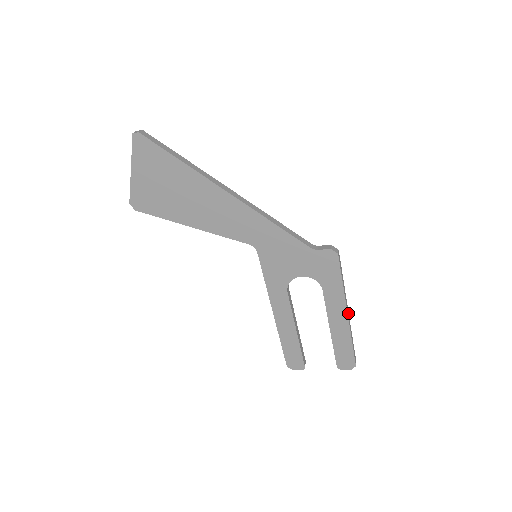
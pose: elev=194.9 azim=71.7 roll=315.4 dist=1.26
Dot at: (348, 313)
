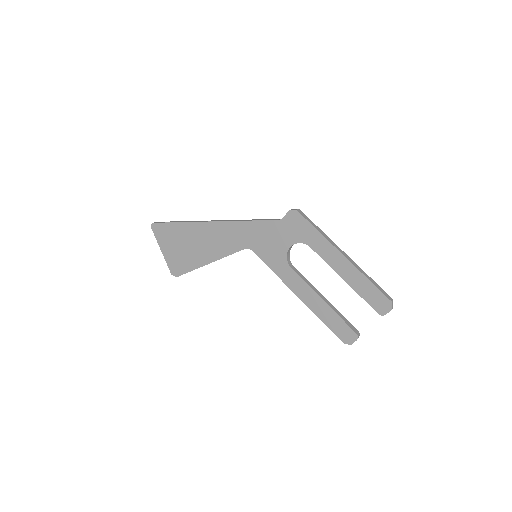
Dot at: (346, 255)
